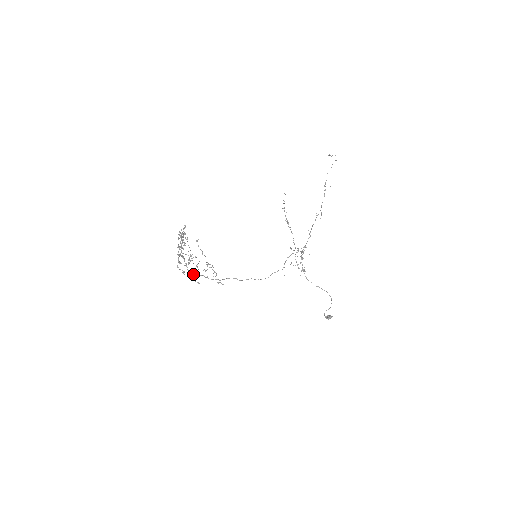
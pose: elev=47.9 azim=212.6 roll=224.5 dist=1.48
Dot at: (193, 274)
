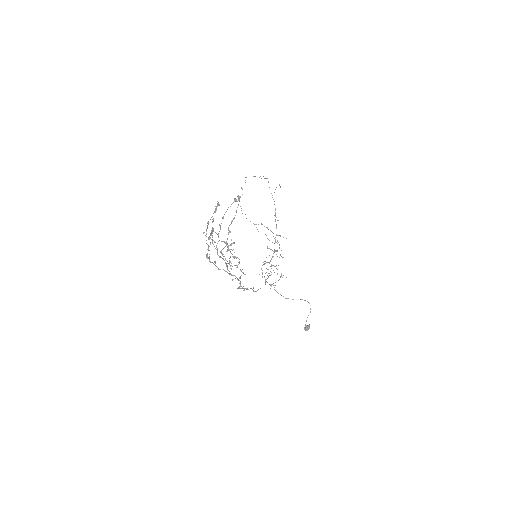
Dot at: (229, 271)
